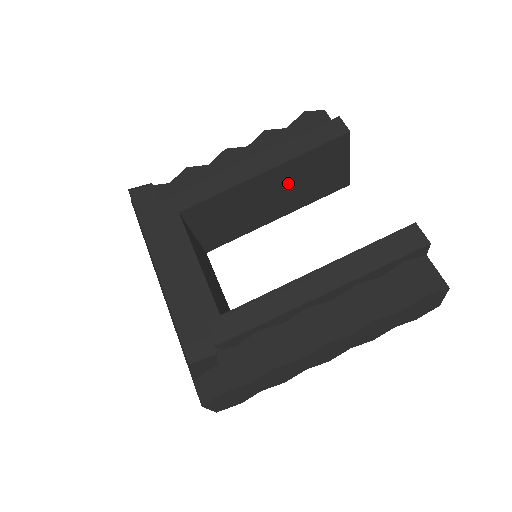
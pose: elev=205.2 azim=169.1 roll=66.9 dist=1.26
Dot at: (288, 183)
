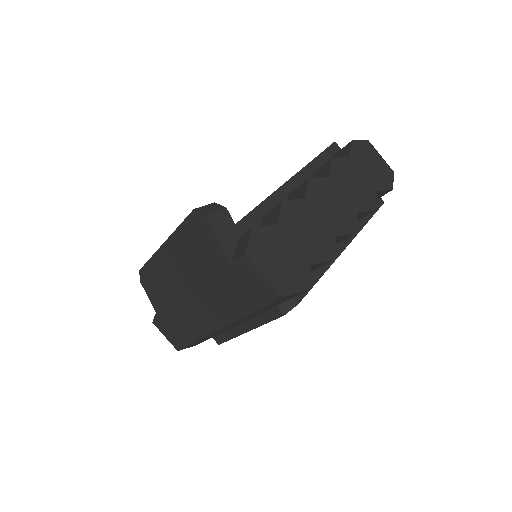
Dot at: occluded
